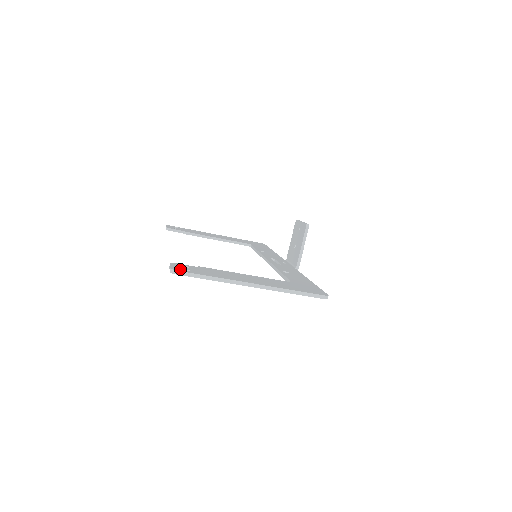
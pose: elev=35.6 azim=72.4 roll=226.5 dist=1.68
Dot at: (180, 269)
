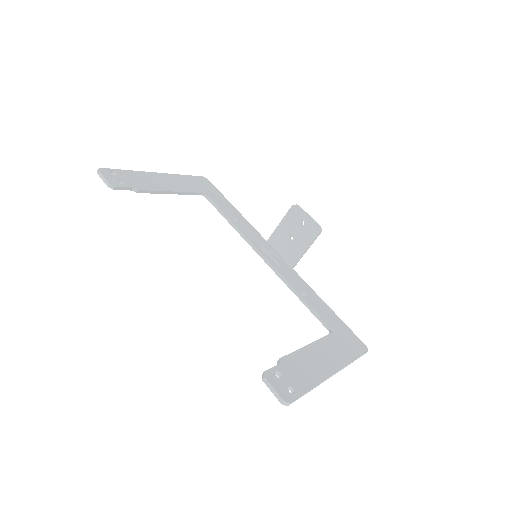
Dot at: (288, 394)
